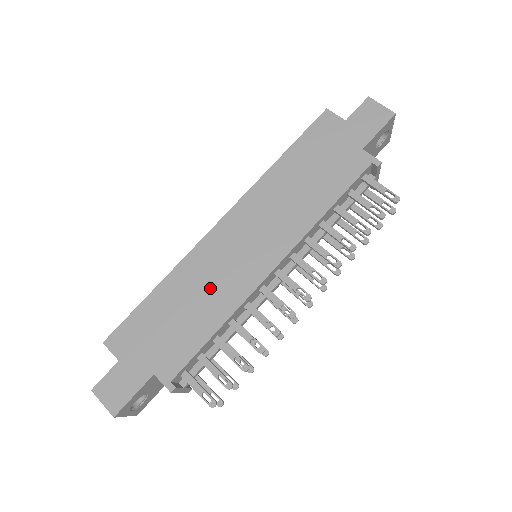
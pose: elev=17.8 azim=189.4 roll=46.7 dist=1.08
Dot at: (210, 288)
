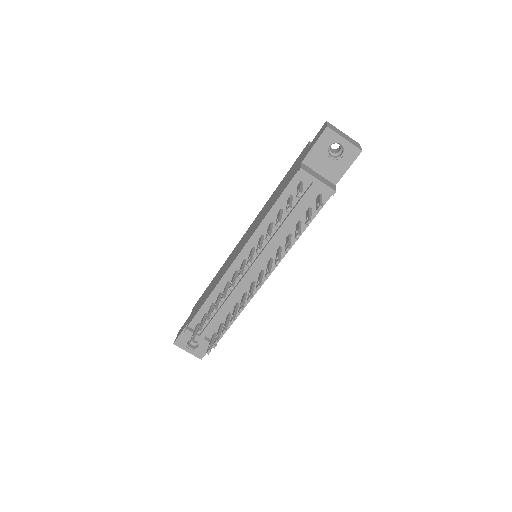
Dot at: (221, 273)
